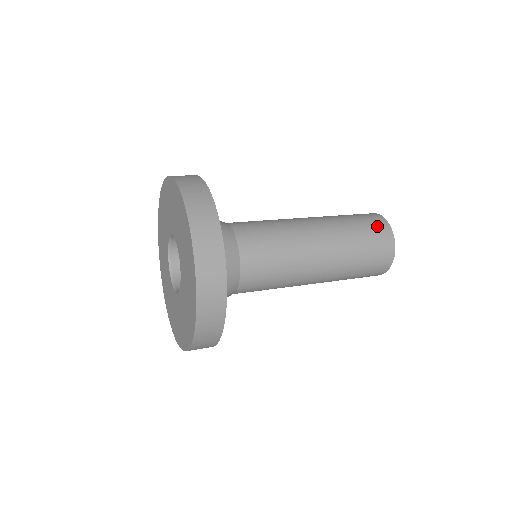
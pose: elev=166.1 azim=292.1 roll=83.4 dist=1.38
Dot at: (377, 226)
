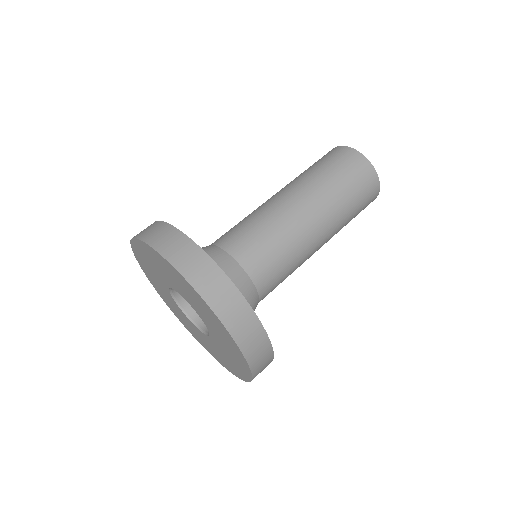
Dot at: (358, 169)
